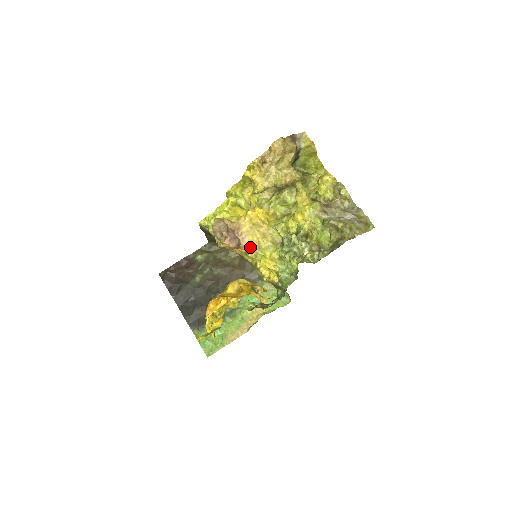
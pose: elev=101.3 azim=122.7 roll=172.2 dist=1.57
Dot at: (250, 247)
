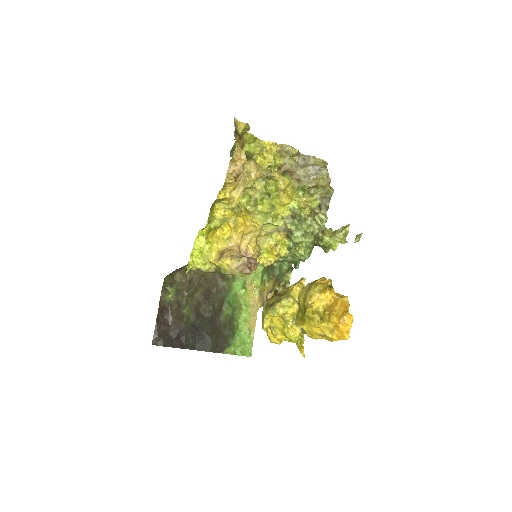
Dot at: (255, 254)
